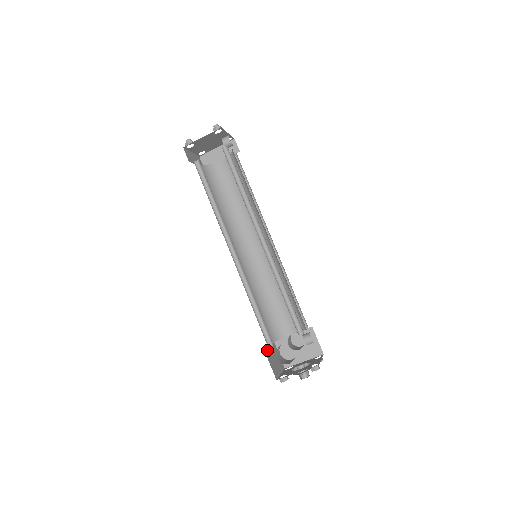
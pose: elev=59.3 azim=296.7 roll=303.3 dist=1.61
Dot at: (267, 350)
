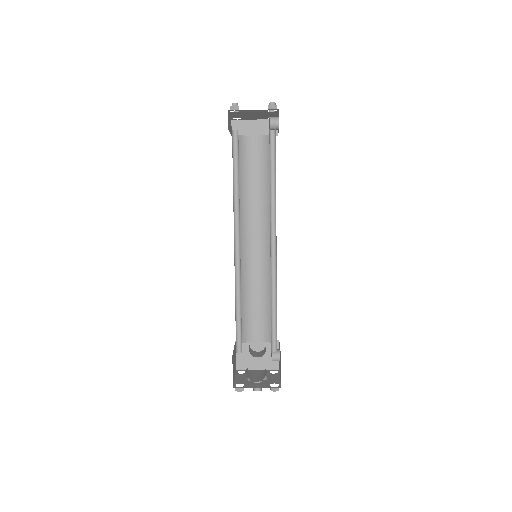
Dot at: (233, 354)
